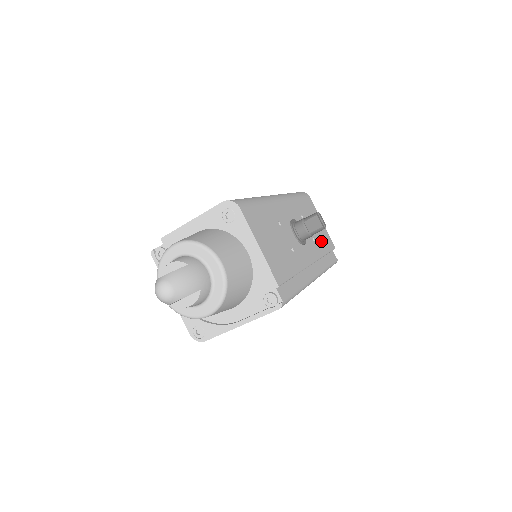
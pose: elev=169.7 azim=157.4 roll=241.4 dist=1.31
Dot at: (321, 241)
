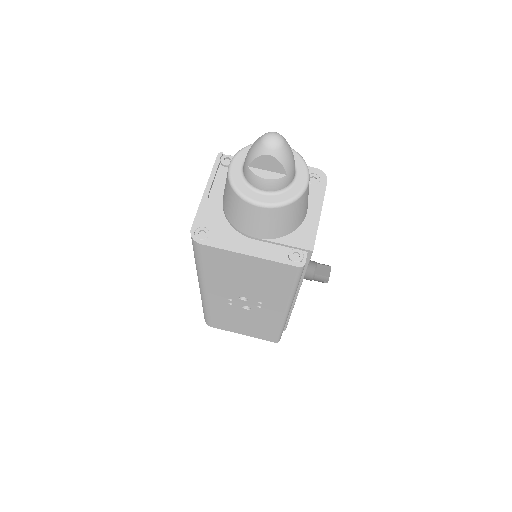
Dot at: occluded
